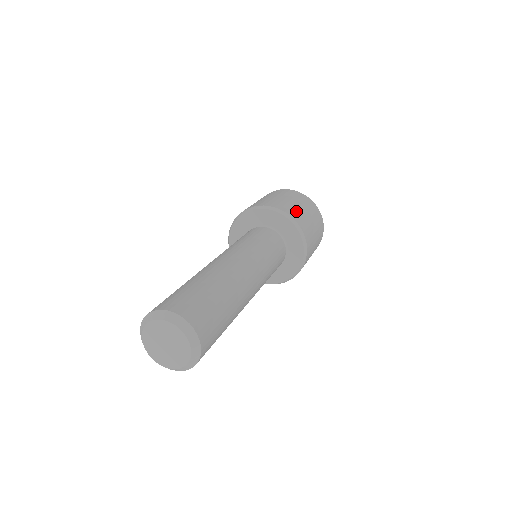
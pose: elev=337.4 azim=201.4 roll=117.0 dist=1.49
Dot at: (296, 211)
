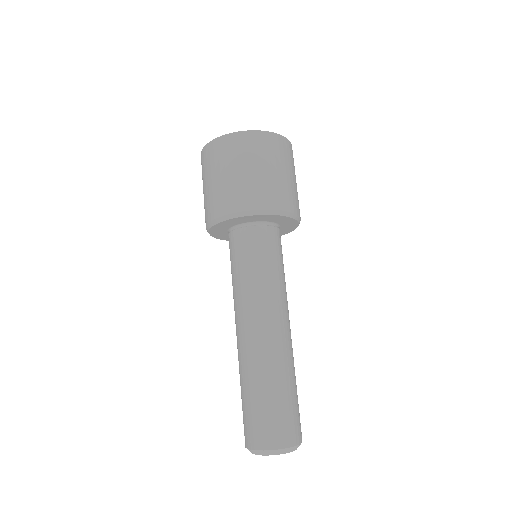
Dot at: (269, 189)
